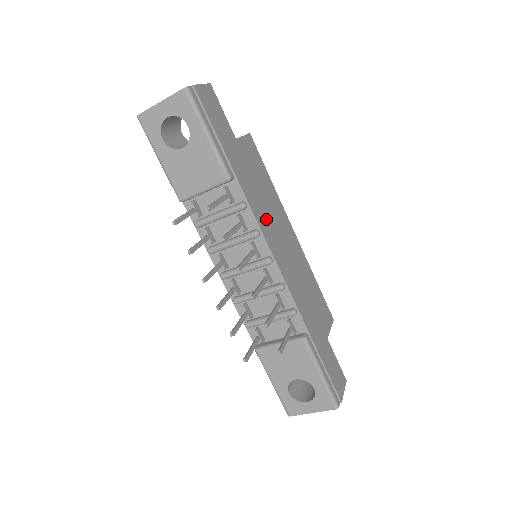
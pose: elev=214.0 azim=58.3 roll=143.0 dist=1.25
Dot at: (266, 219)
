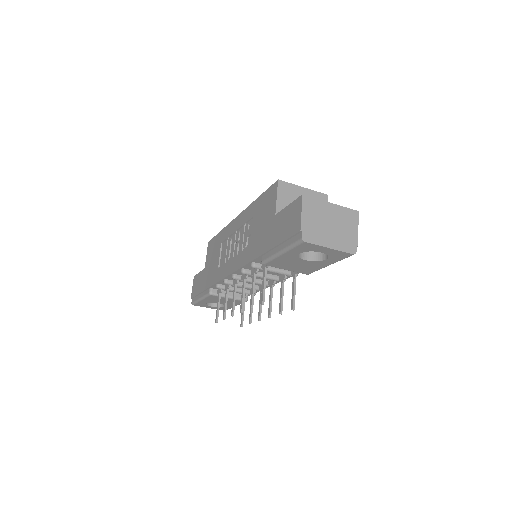
Dot at: occluded
